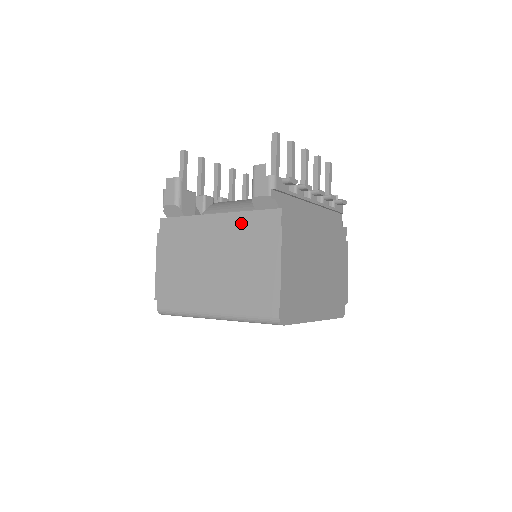
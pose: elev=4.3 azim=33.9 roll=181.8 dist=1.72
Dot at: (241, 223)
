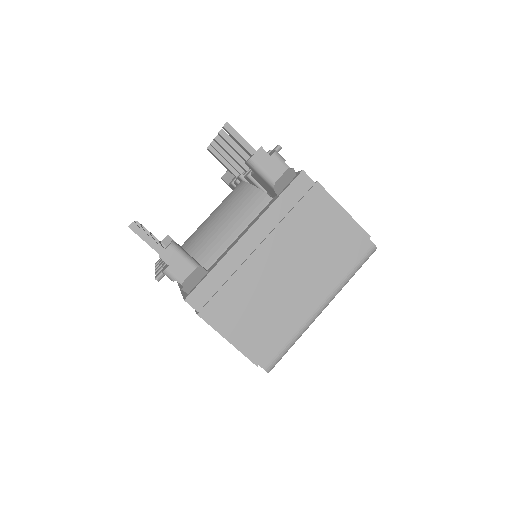
Dot at: (279, 215)
